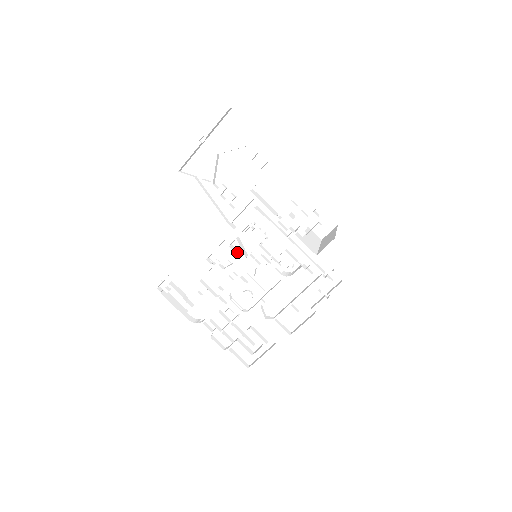
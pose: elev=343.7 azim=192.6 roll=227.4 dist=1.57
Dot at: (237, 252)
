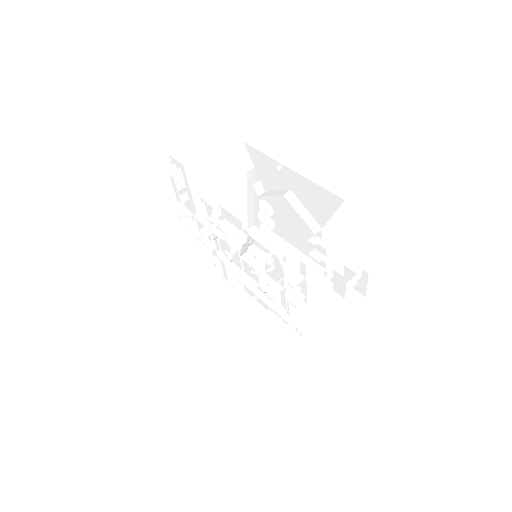
Dot at: occluded
